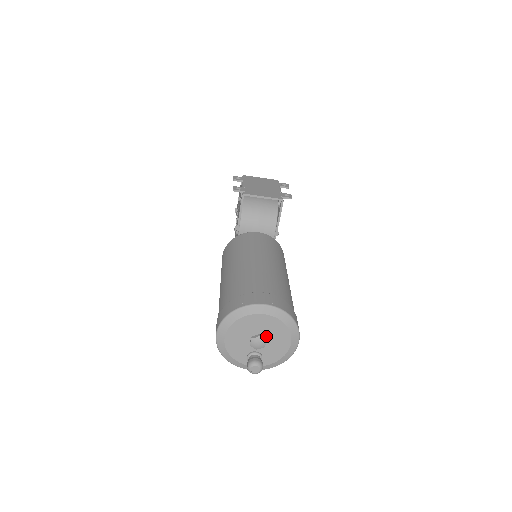
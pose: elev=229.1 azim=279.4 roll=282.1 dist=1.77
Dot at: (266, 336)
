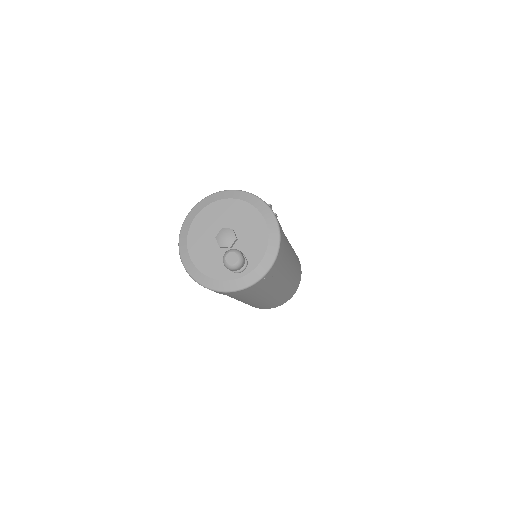
Dot at: (231, 227)
